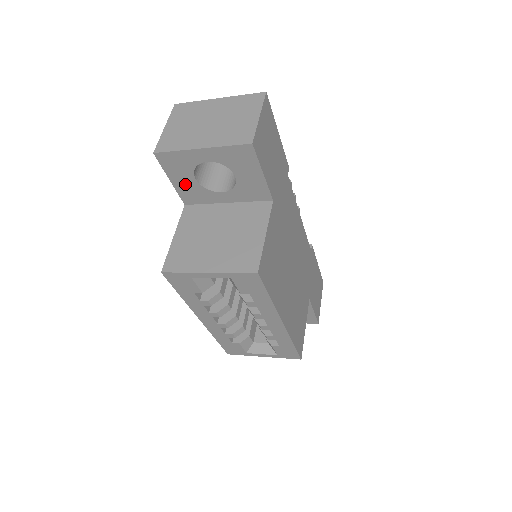
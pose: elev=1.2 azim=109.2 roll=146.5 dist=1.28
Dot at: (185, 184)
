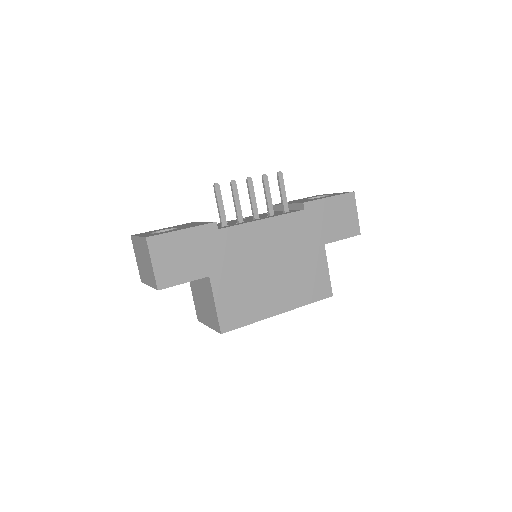
Dot at: occluded
